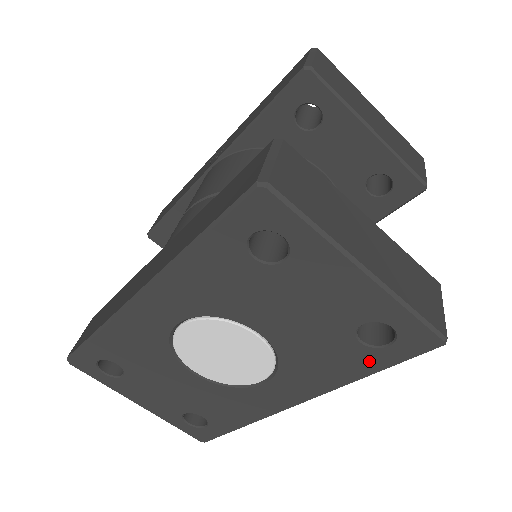
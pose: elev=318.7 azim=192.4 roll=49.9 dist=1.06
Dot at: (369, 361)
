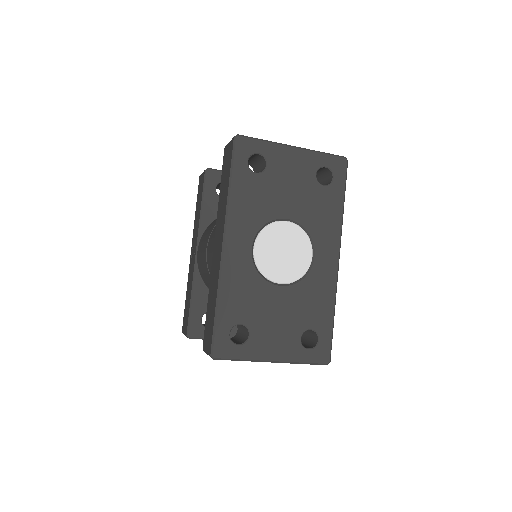
Dot at: (336, 194)
